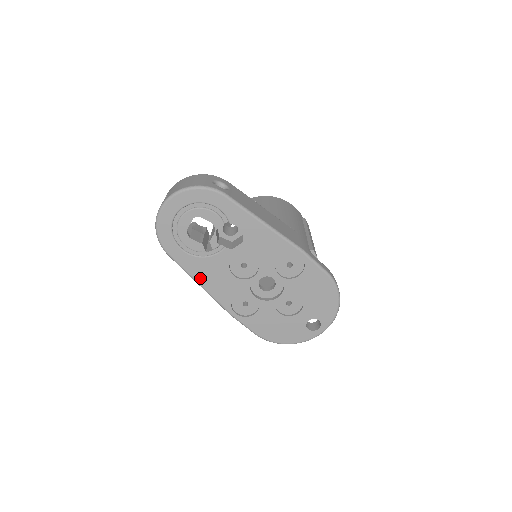
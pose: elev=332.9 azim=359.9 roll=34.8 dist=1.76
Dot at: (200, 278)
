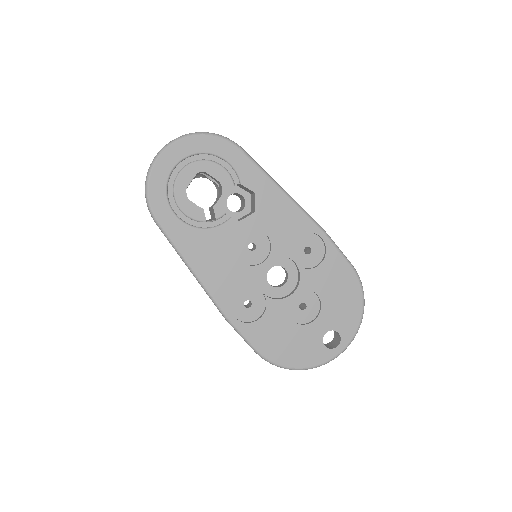
Dot at: (194, 259)
